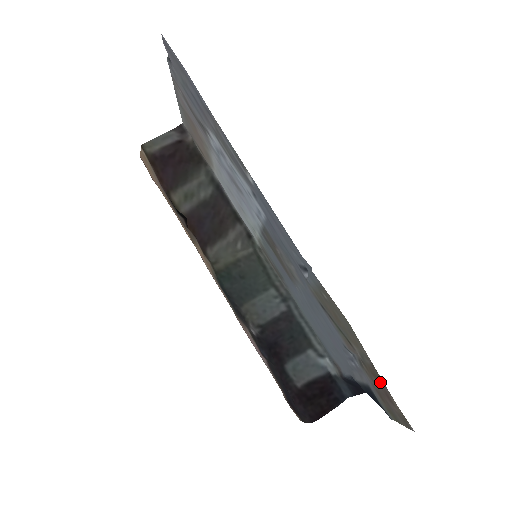
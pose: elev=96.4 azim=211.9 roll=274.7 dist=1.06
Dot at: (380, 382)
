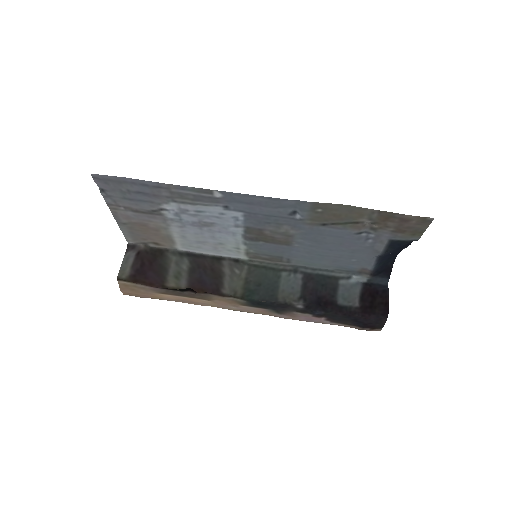
Dot at: (392, 217)
